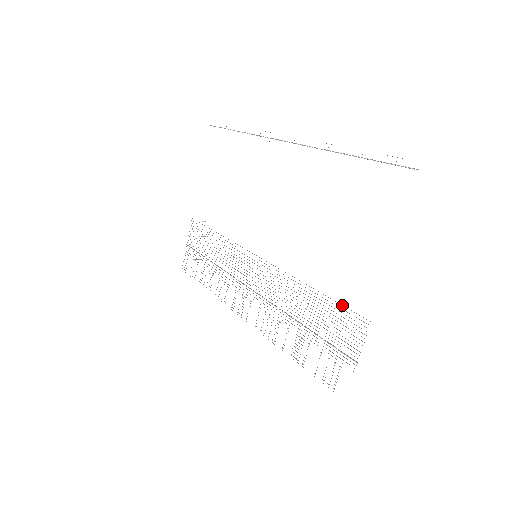
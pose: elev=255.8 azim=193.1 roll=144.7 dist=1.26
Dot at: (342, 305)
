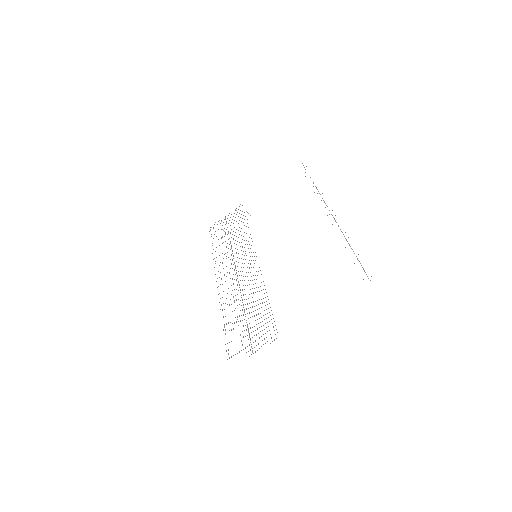
Dot at: occluded
